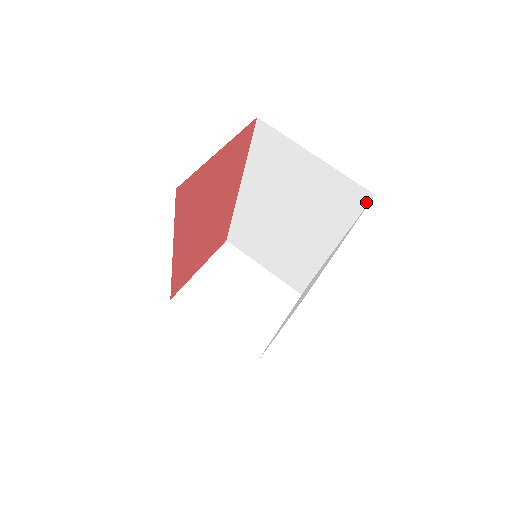
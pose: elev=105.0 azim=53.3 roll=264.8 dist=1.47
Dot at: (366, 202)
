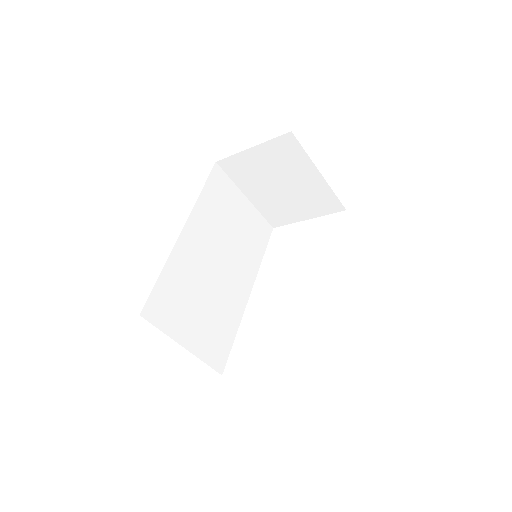
Dot at: occluded
